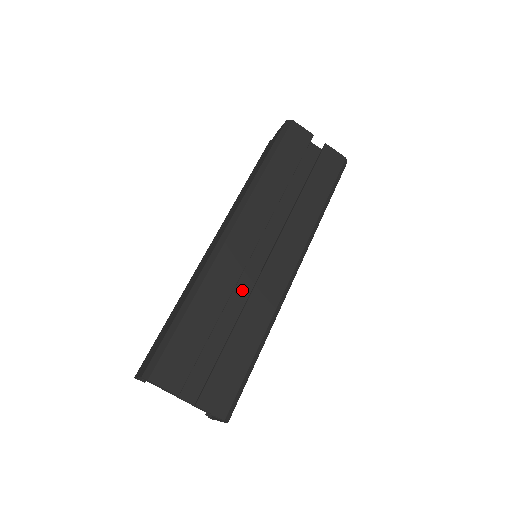
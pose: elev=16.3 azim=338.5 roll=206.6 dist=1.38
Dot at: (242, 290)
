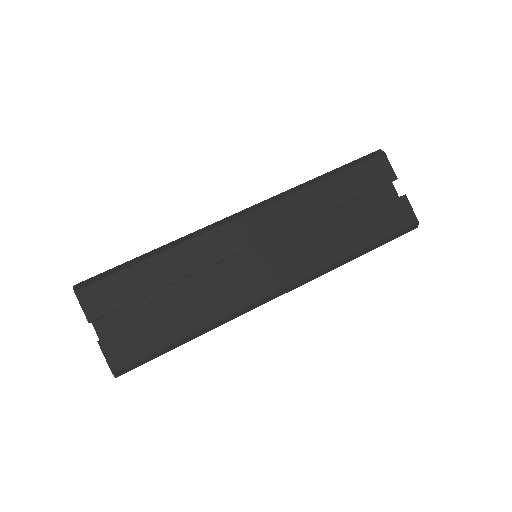
Dot at: (217, 276)
